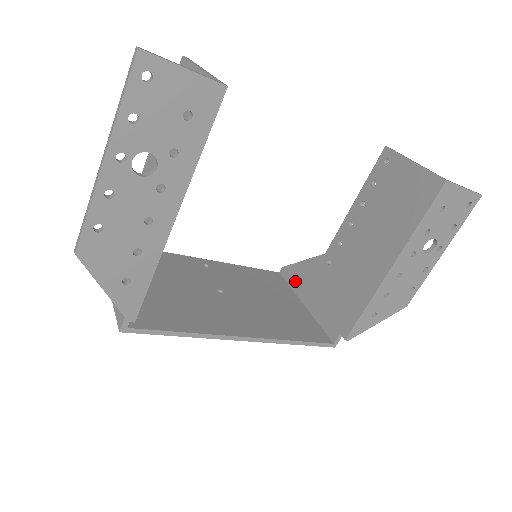
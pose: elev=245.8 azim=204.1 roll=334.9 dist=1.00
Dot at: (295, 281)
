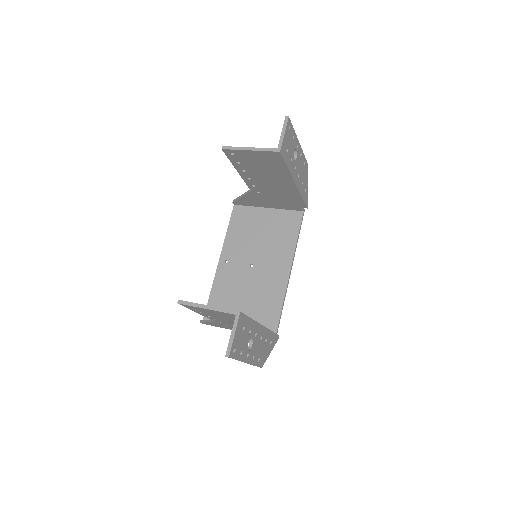
Dot at: (249, 204)
